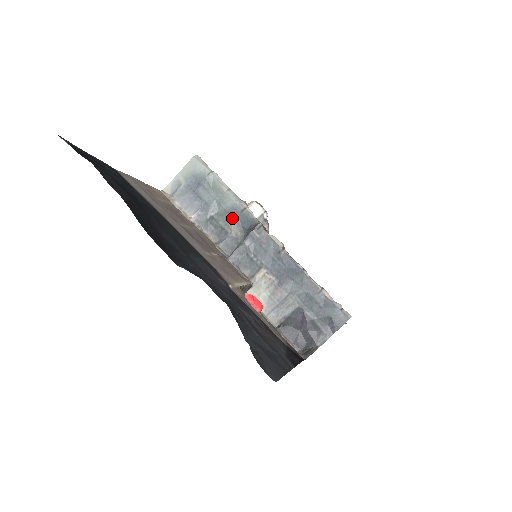
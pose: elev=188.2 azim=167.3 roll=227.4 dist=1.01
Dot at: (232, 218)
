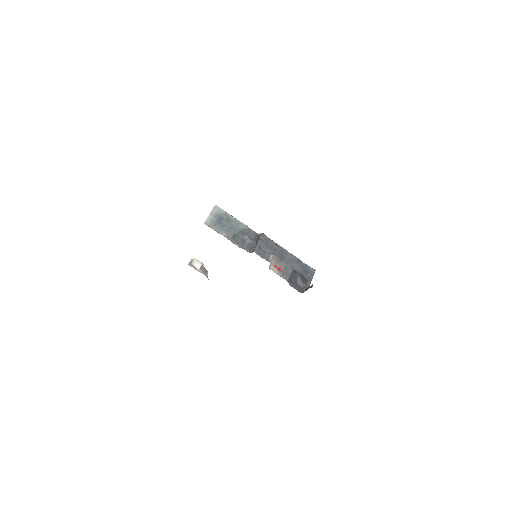
Dot at: (245, 234)
